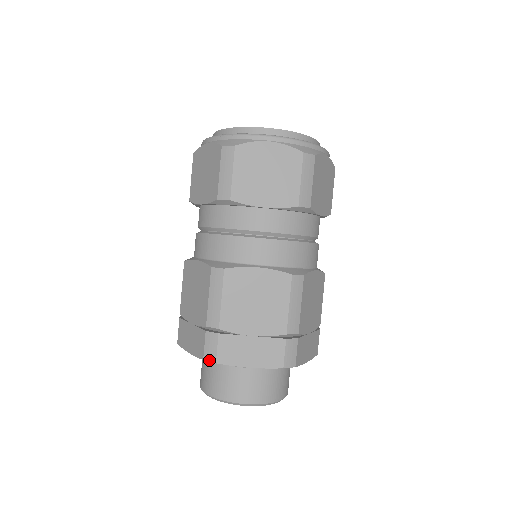
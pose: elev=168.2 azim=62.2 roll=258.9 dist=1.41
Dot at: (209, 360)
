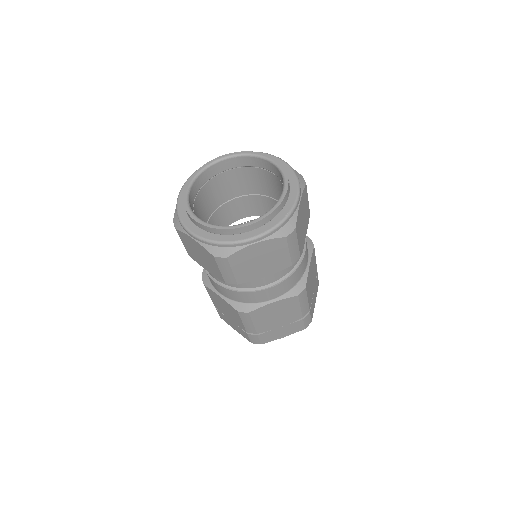
Dot at: occluded
